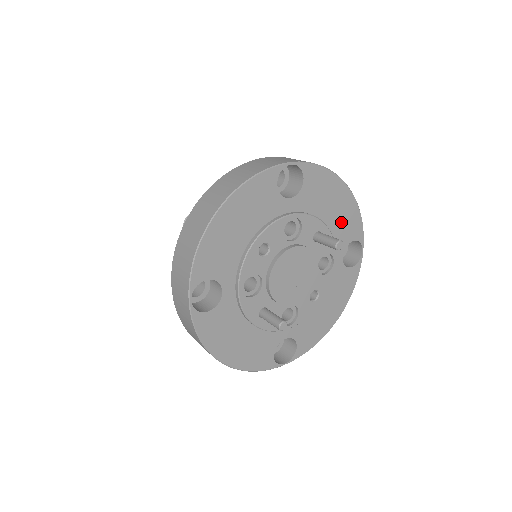
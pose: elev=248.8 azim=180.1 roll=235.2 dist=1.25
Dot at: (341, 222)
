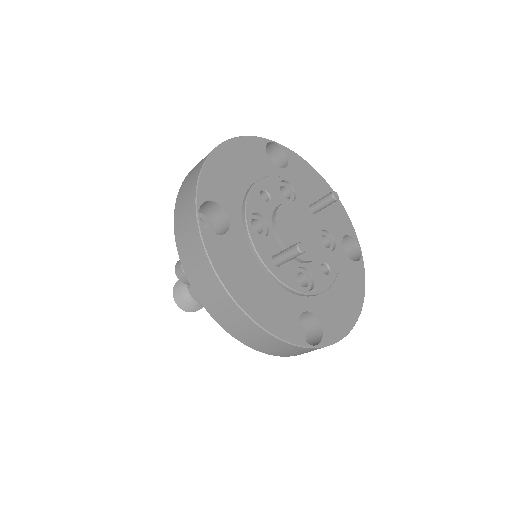
Dot at: (331, 212)
